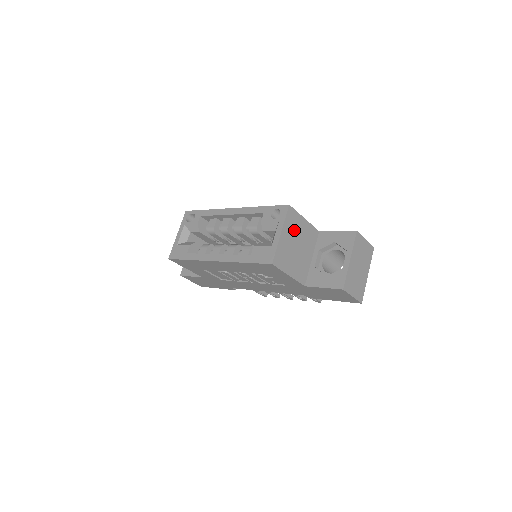
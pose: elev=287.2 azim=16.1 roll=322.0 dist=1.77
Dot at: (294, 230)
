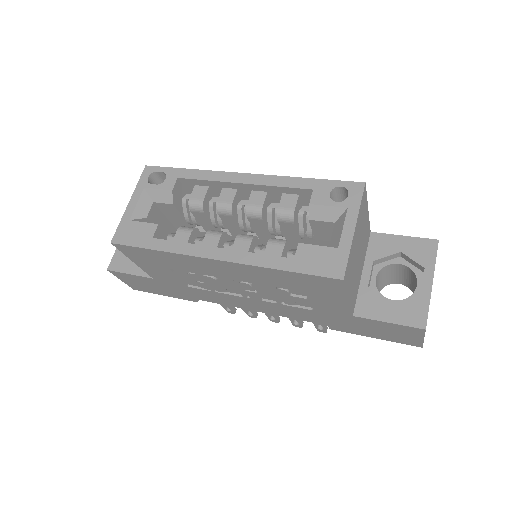
Dot at: (361, 225)
